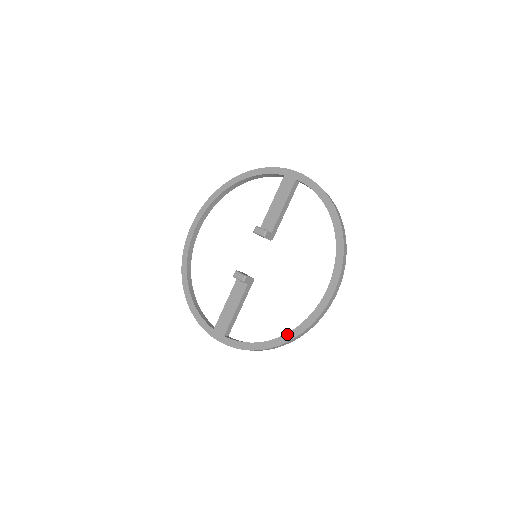
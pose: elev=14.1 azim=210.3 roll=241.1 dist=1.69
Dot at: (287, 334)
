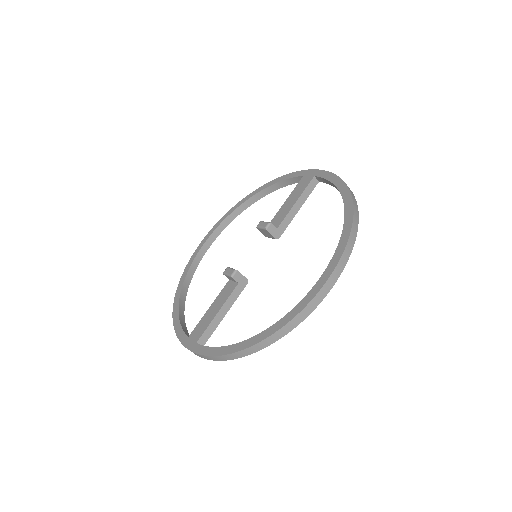
Dot at: (265, 330)
